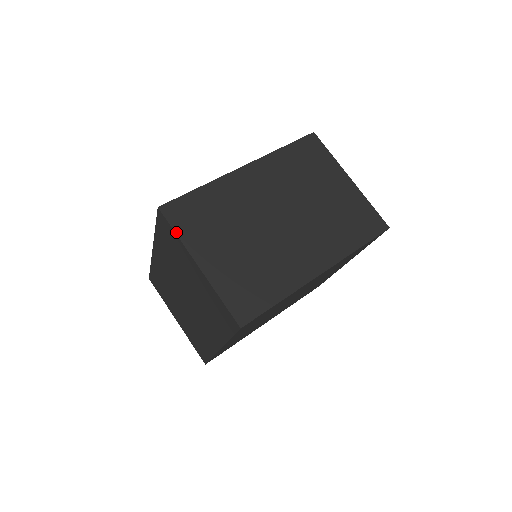
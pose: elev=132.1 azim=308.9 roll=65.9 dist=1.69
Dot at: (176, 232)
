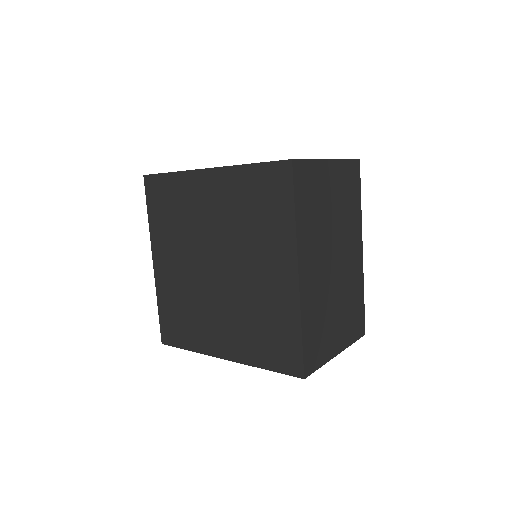
Dot at: (320, 367)
